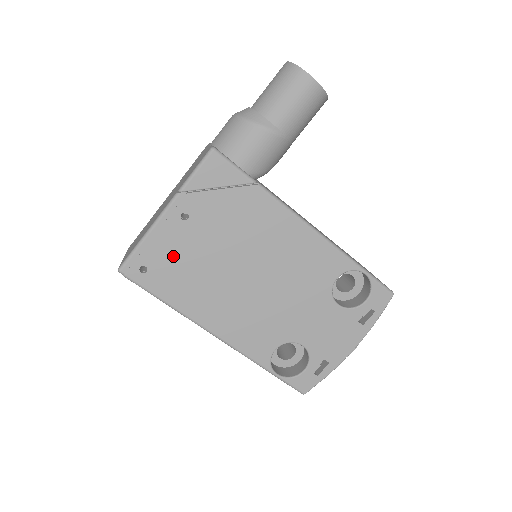
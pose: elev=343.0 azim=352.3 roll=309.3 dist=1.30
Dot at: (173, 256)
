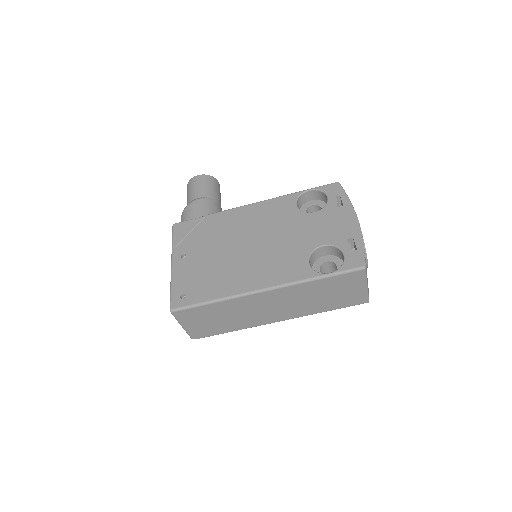
Dot at: (194, 276)
